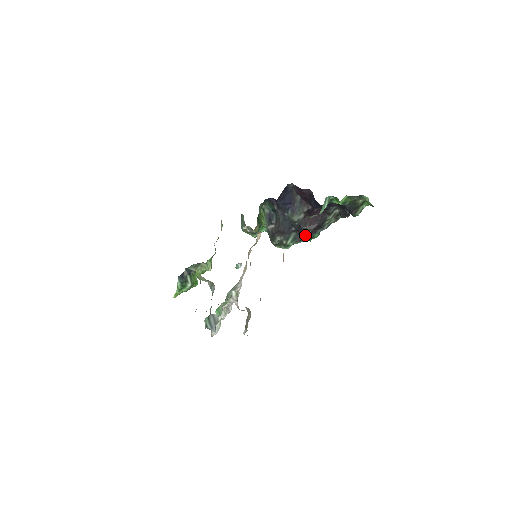
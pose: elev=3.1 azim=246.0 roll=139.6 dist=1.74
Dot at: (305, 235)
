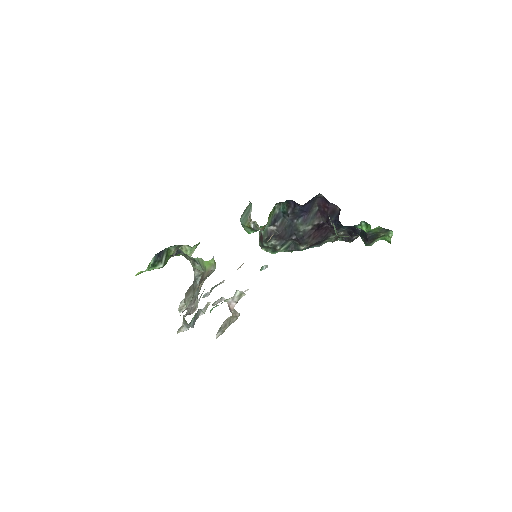
Dot at: (304, 247)
